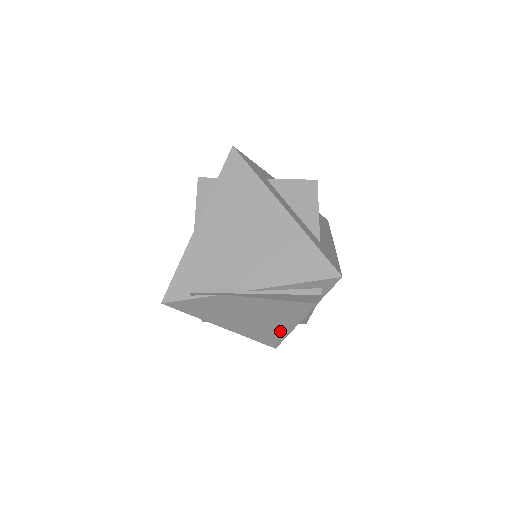
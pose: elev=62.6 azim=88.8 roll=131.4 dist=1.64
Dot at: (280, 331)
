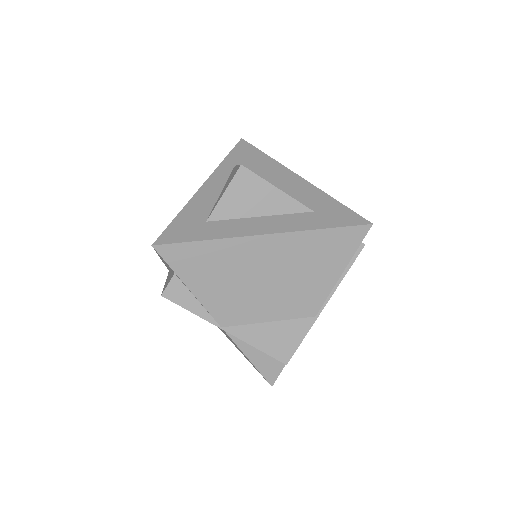
Dot at: occluded
